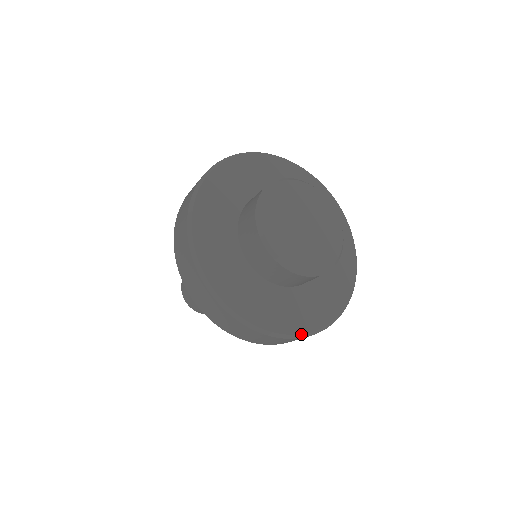
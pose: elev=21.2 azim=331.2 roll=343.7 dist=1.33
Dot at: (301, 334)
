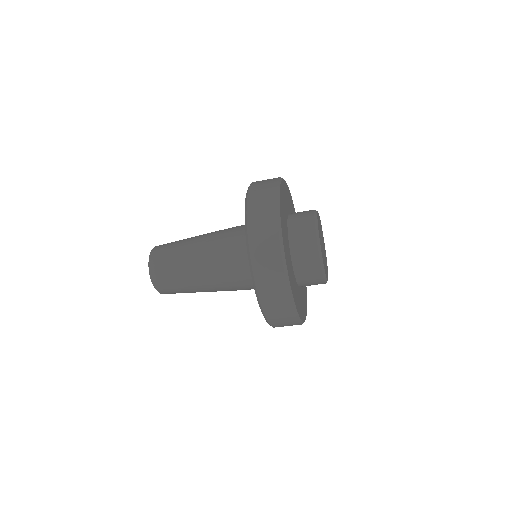
Dot at: (290, 287)
